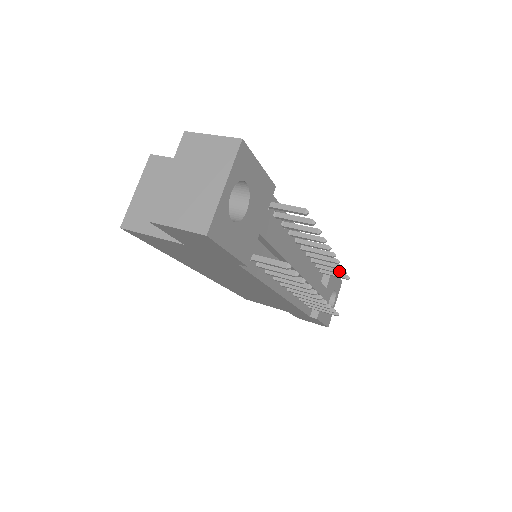
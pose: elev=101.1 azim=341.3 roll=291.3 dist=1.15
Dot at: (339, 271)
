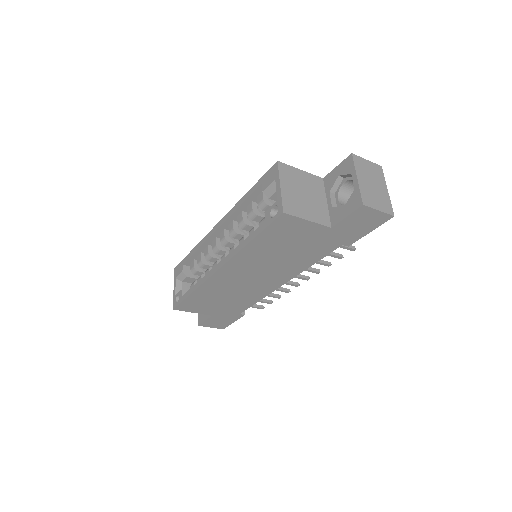
Dot at: occluded
